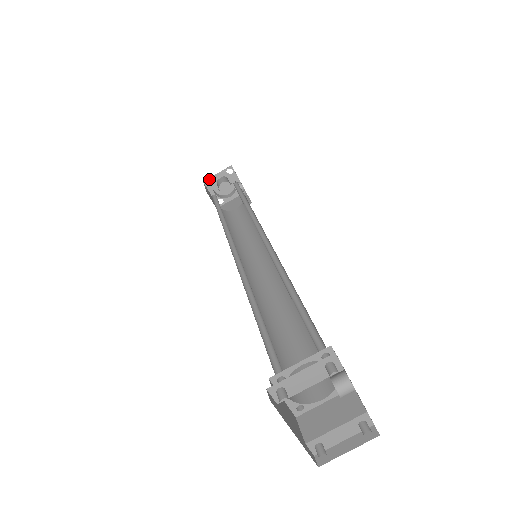
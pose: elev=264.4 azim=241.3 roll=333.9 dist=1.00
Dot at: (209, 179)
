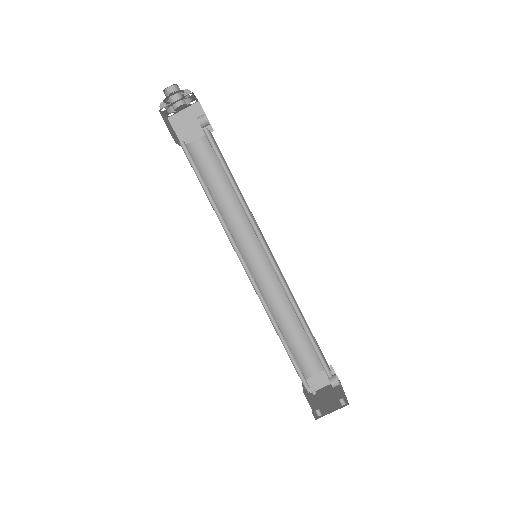
Dot at: occluded
